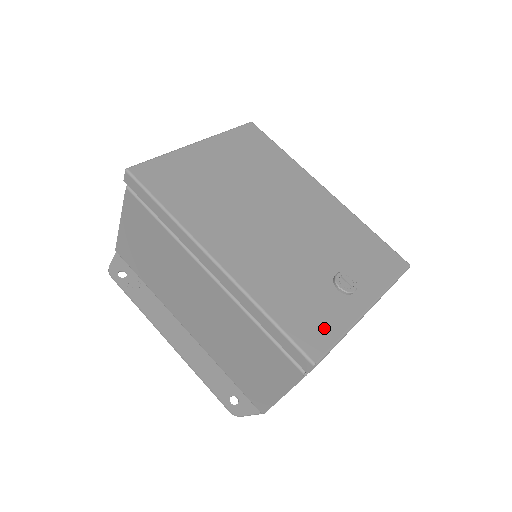
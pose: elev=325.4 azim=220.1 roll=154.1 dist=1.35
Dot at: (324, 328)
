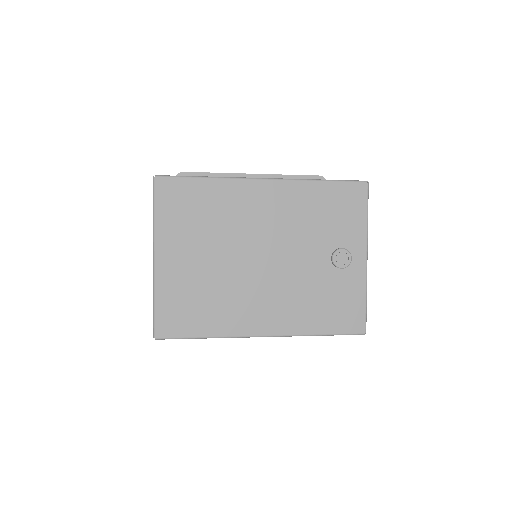
Dot at: (353, 306)
